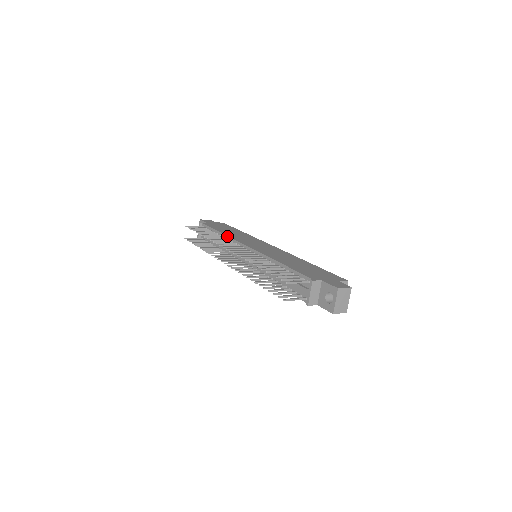
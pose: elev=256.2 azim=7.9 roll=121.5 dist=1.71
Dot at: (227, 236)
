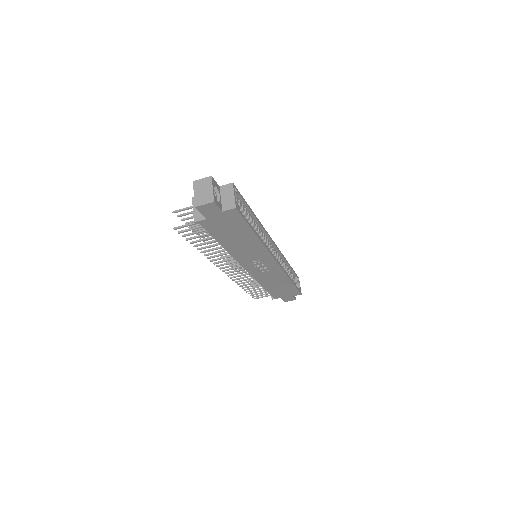
Dot at: occluded
